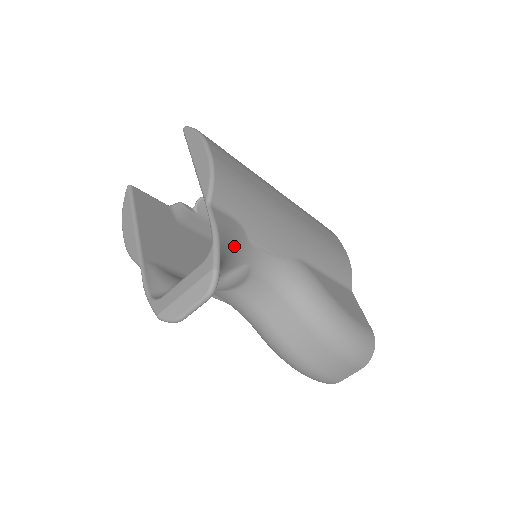
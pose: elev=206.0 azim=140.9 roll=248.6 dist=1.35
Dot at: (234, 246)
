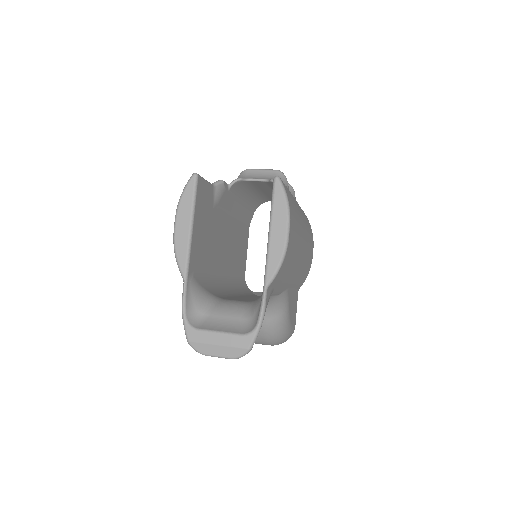
Dot at: occluded
